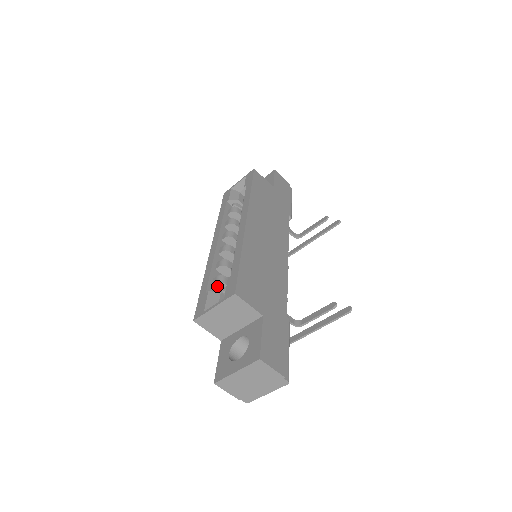
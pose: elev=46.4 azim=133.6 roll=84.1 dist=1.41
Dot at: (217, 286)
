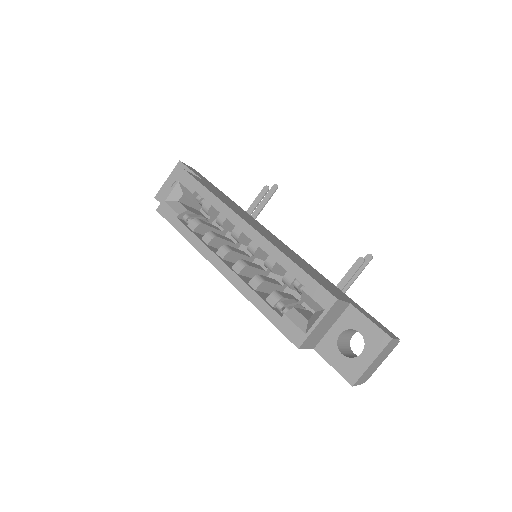
Dot at: (280, 304)
